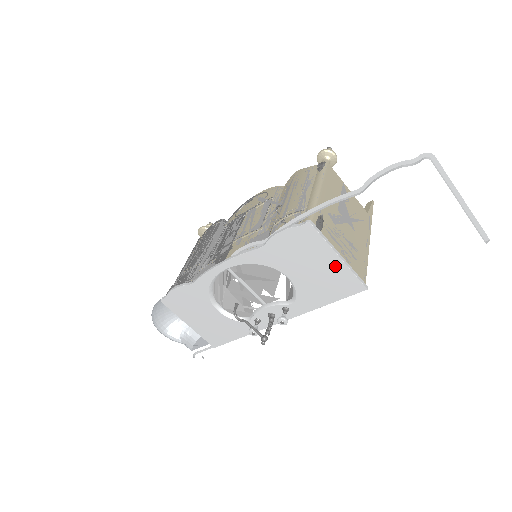
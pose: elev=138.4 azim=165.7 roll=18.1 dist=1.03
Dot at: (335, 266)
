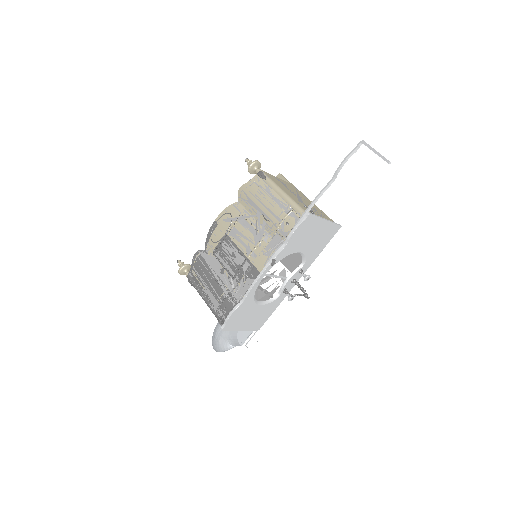
Dot at: (325, 227)
